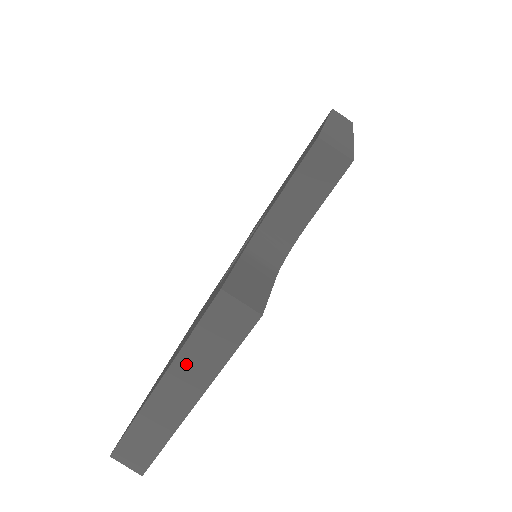
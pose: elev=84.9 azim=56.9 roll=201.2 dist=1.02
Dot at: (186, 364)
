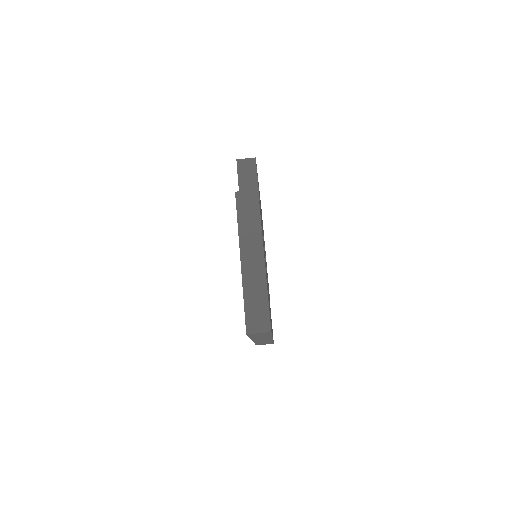
Dot at: (245, 238)
